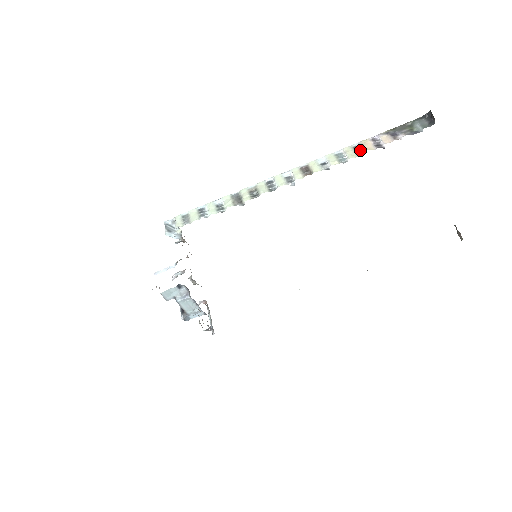
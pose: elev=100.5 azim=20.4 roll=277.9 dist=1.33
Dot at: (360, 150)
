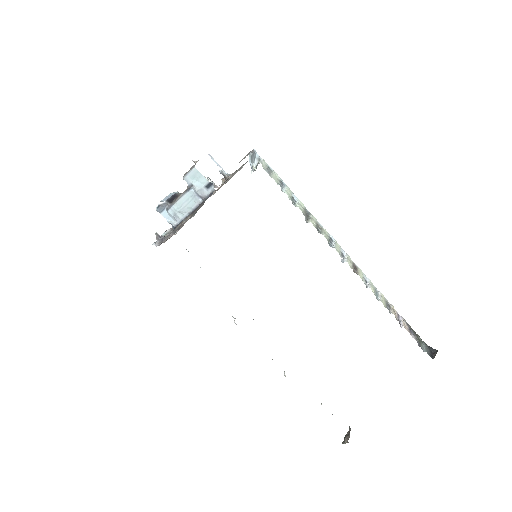
Dot at: (389, 307)
